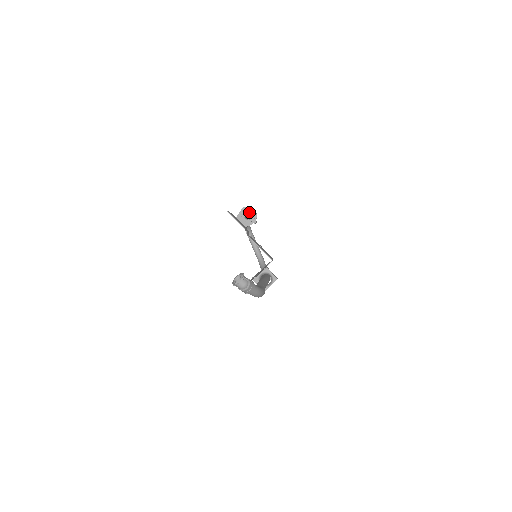
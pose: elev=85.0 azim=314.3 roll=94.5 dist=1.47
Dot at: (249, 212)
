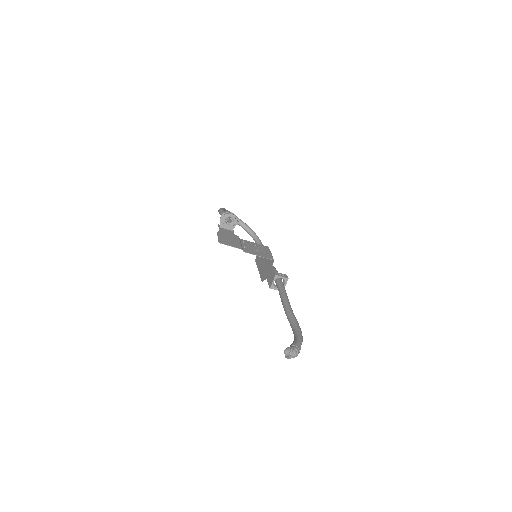
Dot at: occluded
